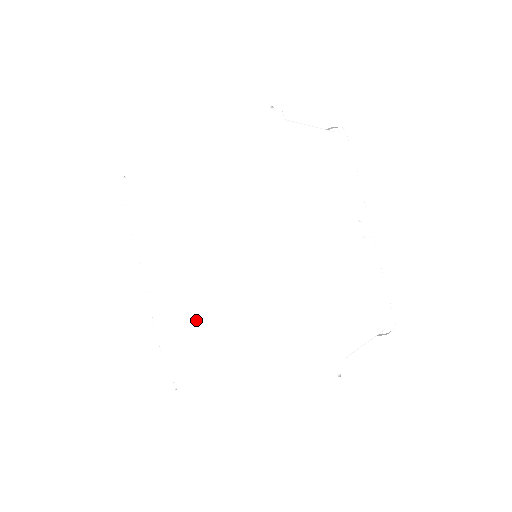
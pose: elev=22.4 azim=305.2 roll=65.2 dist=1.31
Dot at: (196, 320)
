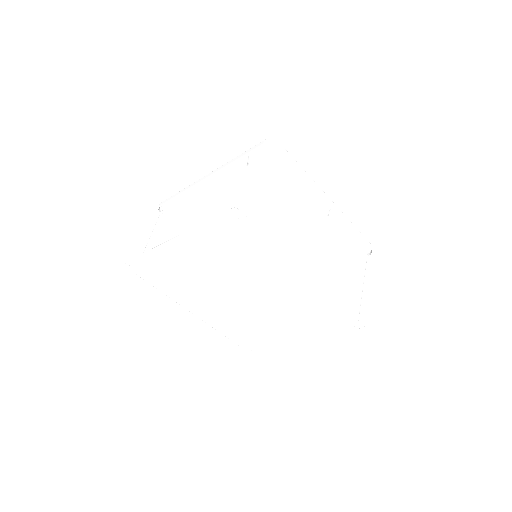
Dot at: (245, 323)
